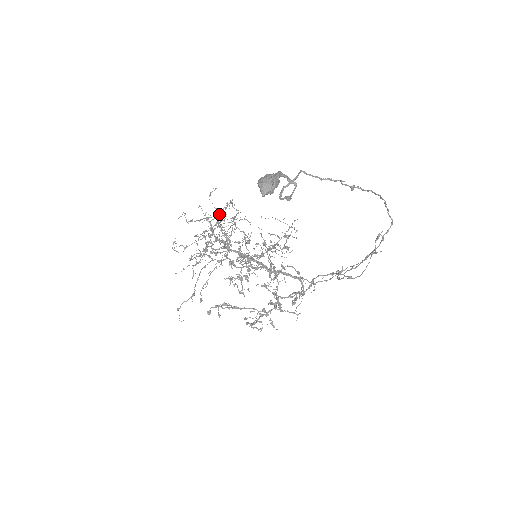
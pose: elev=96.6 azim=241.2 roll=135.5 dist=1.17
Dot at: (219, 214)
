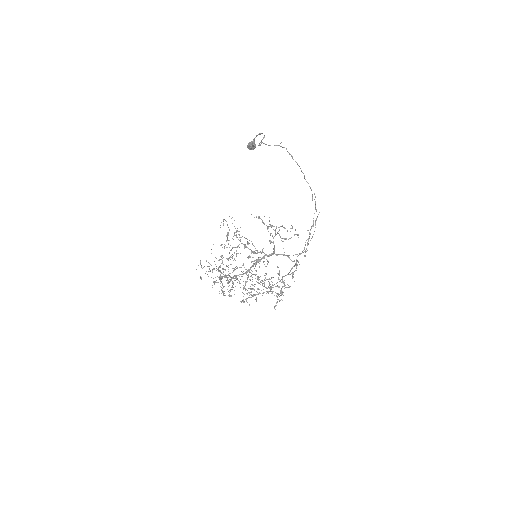
Dot at: (221, 256)
